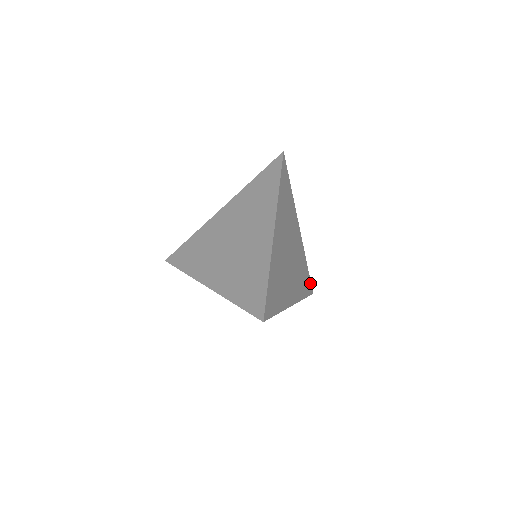
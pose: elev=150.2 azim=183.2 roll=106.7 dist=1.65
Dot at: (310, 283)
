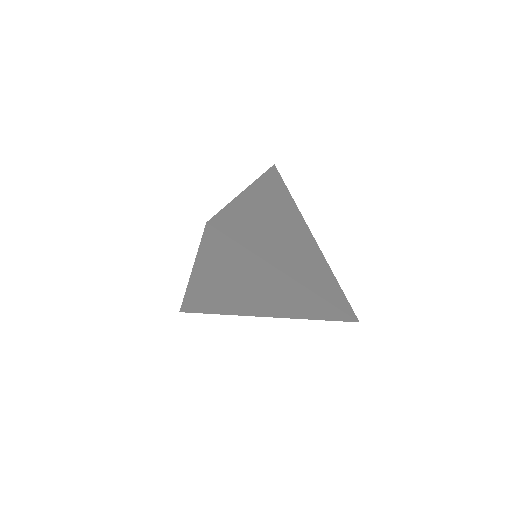
Dot at: (271, 170)
